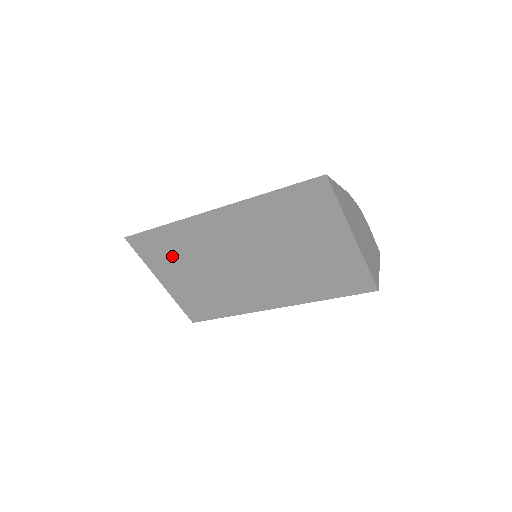
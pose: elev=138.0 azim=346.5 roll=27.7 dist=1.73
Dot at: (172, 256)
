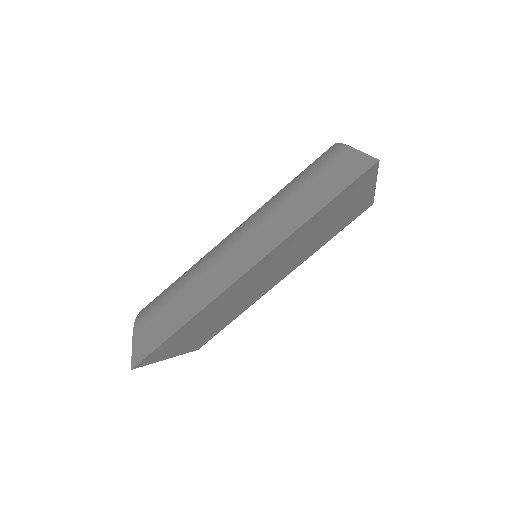
Dot at: (190, 333)
